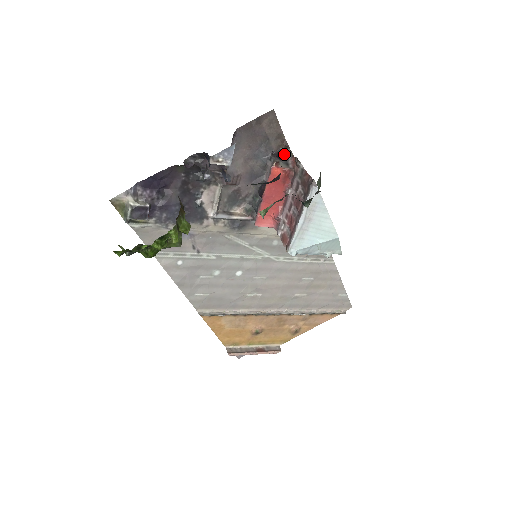
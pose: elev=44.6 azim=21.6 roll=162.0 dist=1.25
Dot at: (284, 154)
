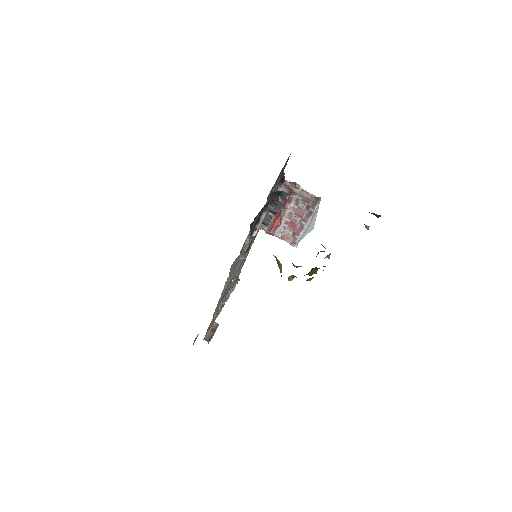
Dot at: (282, 180)
